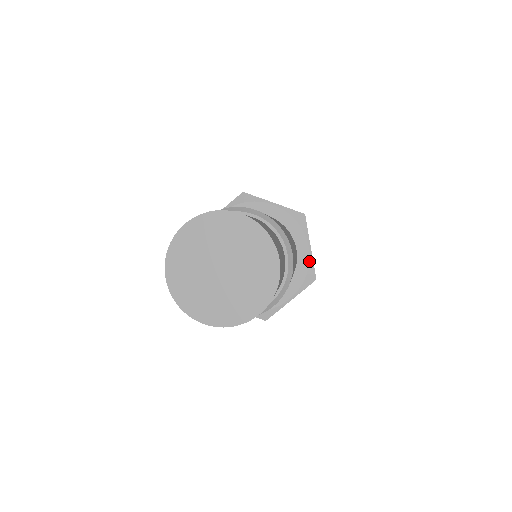
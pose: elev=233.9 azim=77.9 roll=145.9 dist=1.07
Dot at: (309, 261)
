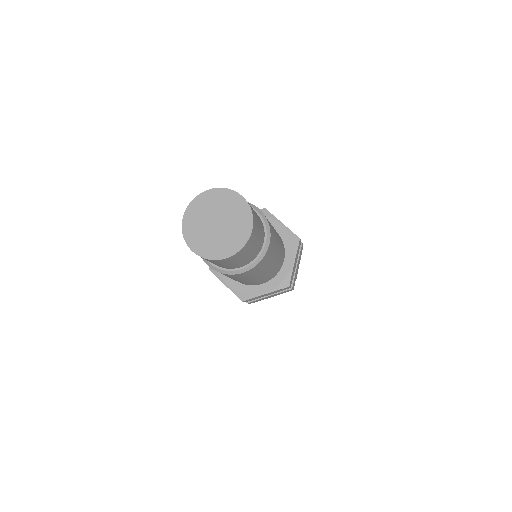
Dot at: (287, 231)
